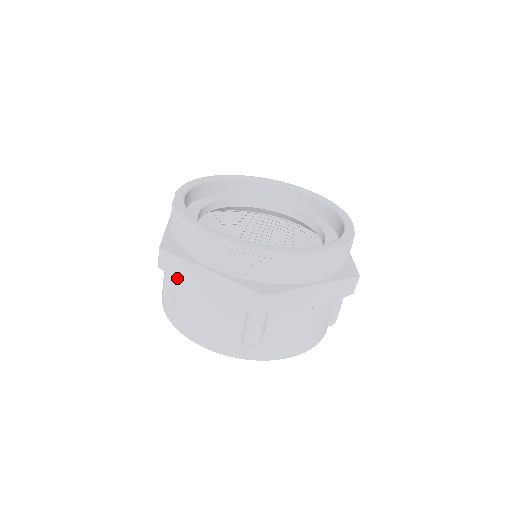
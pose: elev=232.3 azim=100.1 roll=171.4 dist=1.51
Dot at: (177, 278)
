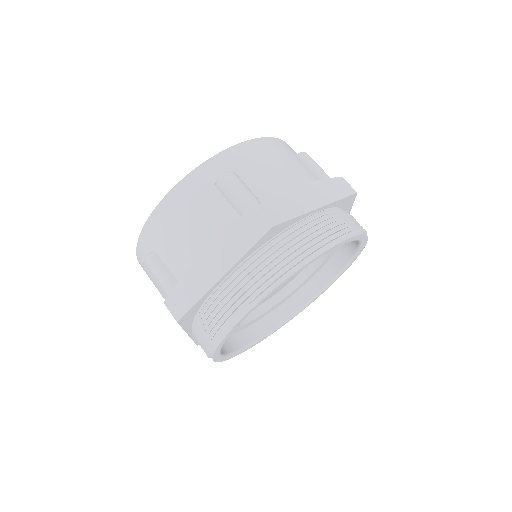
Dot at: occluded
